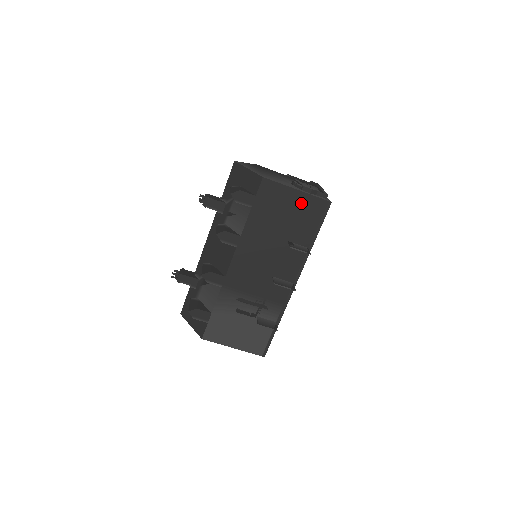
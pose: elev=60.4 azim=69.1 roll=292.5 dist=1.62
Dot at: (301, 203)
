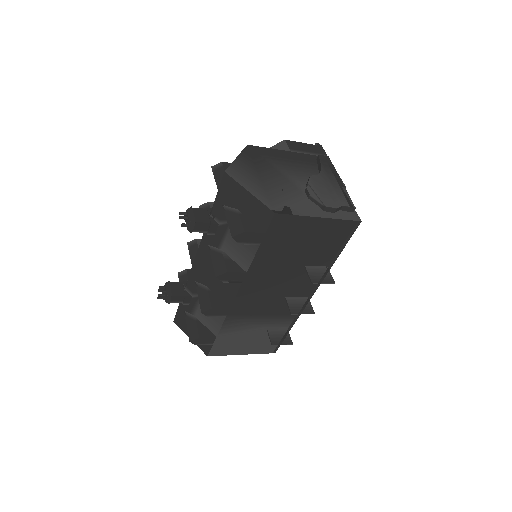
Dot at: (323, 229)
